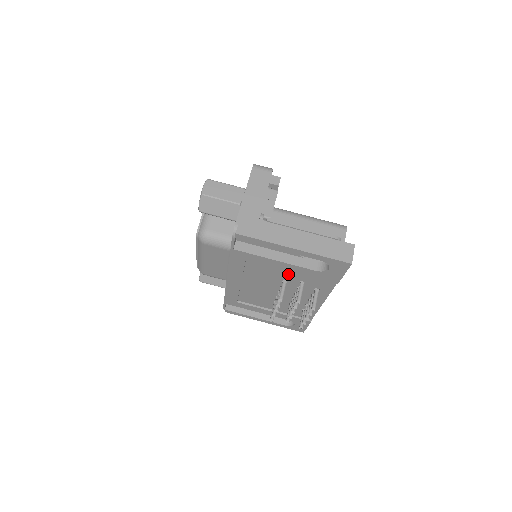
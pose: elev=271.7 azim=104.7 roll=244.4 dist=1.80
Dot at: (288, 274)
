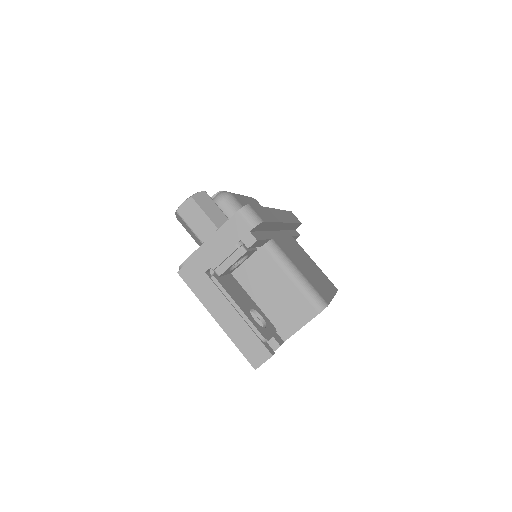
Dot at: occluded
